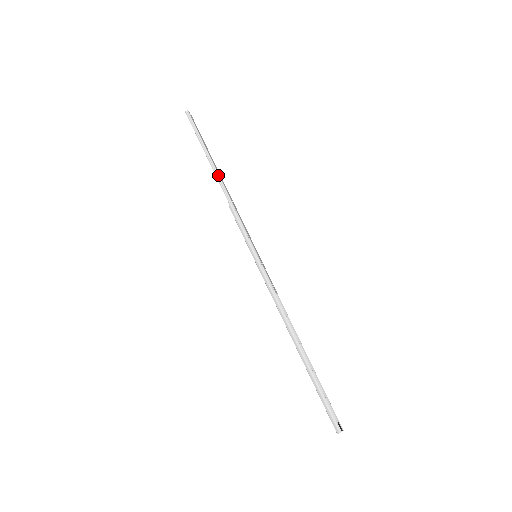
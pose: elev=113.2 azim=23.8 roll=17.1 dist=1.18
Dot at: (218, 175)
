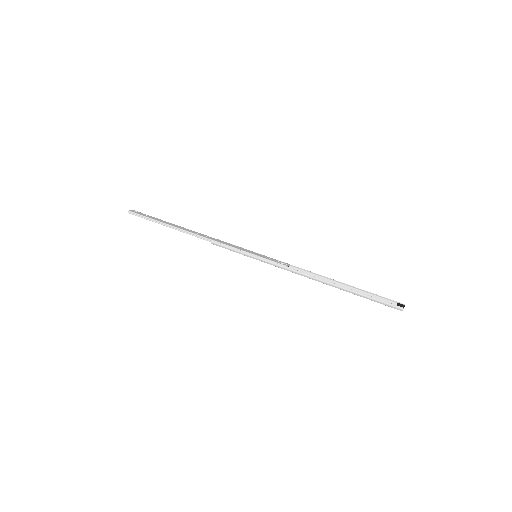
Dot at: (186, 231)
